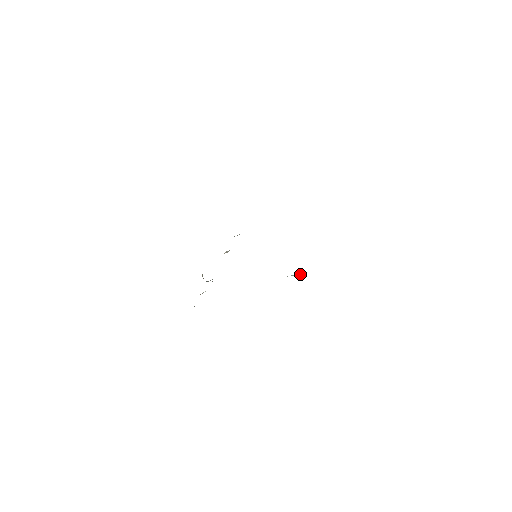
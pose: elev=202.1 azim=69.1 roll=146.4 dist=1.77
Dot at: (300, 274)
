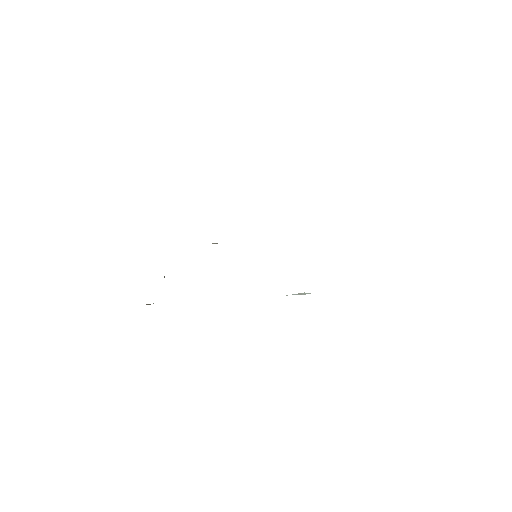
Dot at: (305, 294)
